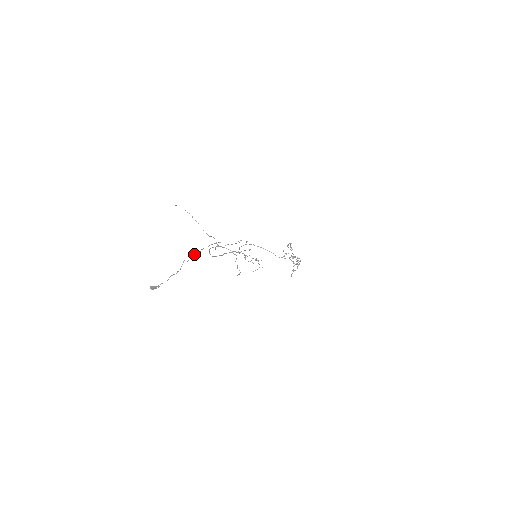
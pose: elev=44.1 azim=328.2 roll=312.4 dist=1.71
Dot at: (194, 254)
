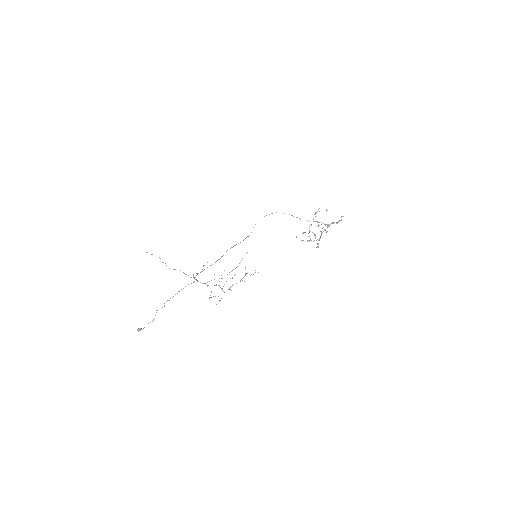
Dot at: (164, 305)
